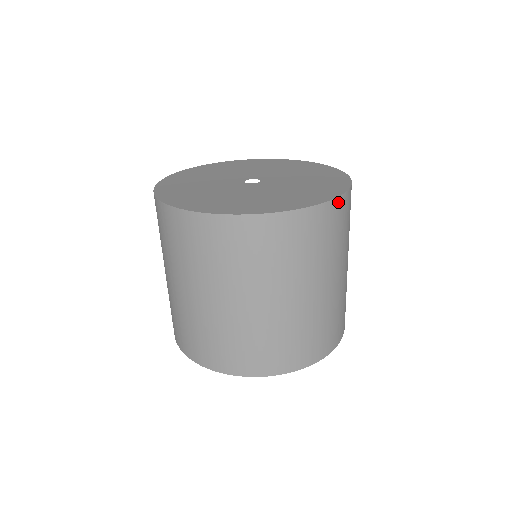
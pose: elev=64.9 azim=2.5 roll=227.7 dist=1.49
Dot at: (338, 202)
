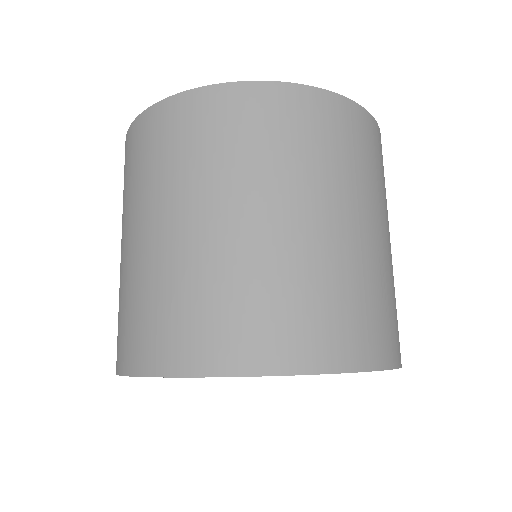
Dot at: (260, 89)
